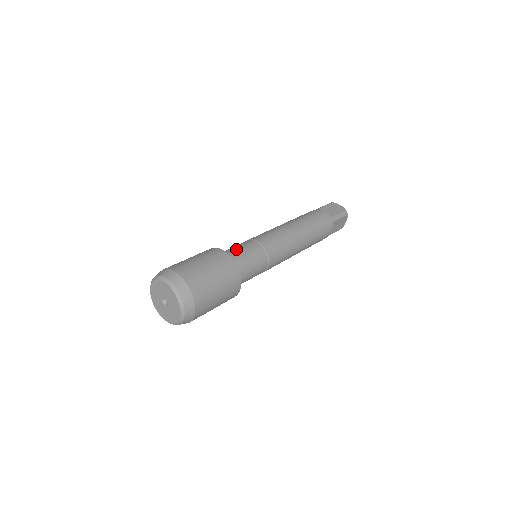
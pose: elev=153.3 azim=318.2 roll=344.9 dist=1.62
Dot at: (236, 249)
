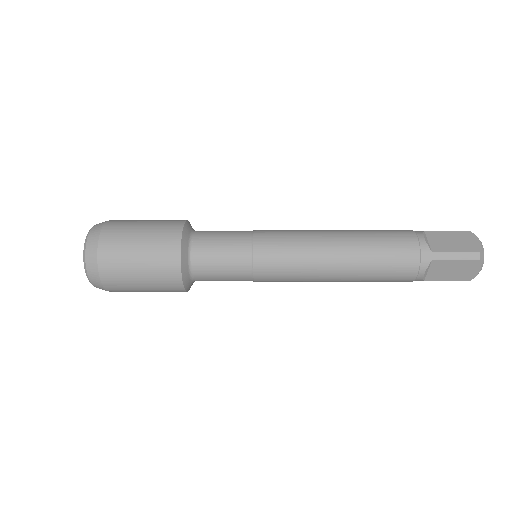
Dot at: (214, 233)
